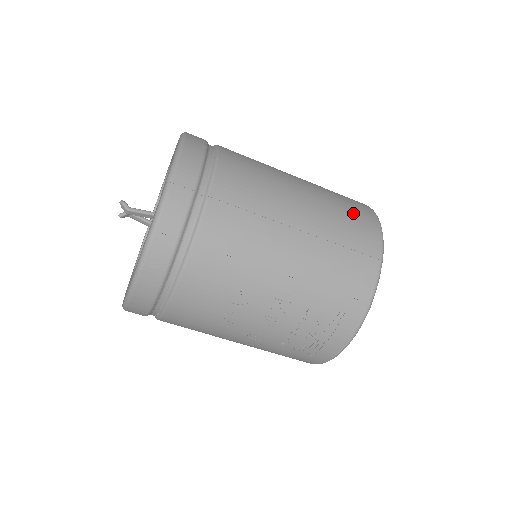
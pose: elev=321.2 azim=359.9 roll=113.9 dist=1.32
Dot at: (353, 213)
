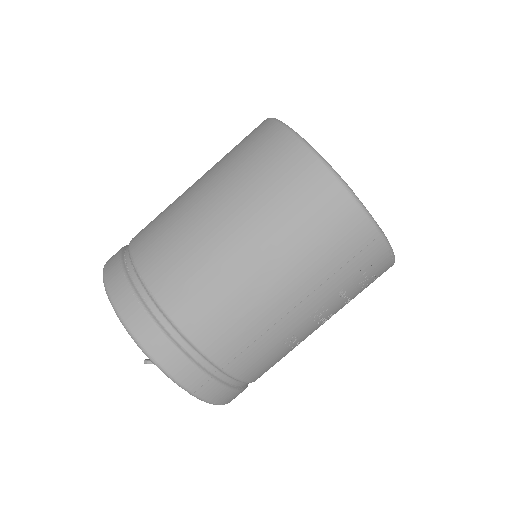
Dot at: (284, 181)
